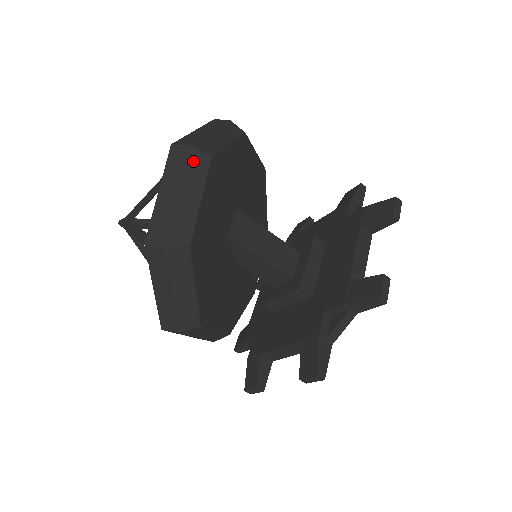
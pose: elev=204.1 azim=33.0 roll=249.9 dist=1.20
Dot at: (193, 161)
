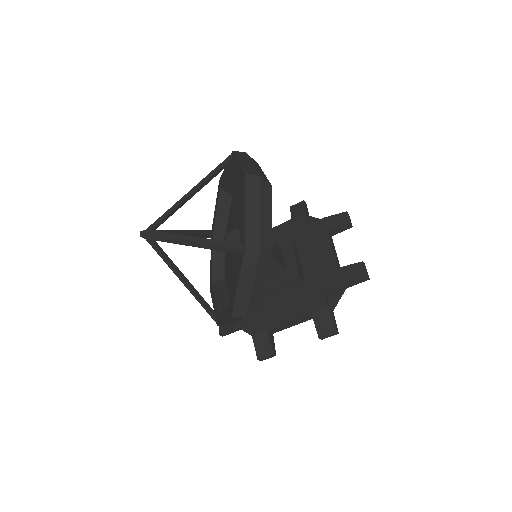
Dot at: (263, 188)
